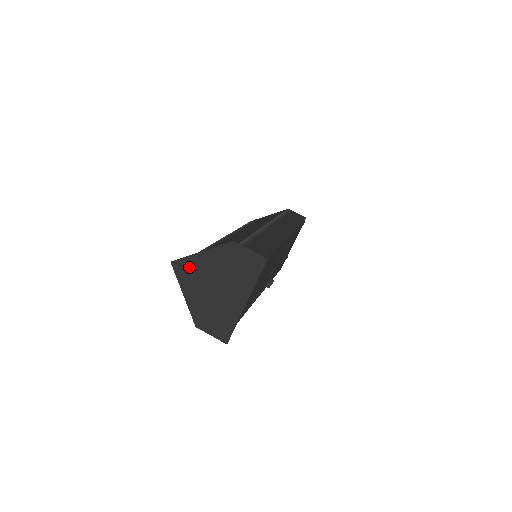
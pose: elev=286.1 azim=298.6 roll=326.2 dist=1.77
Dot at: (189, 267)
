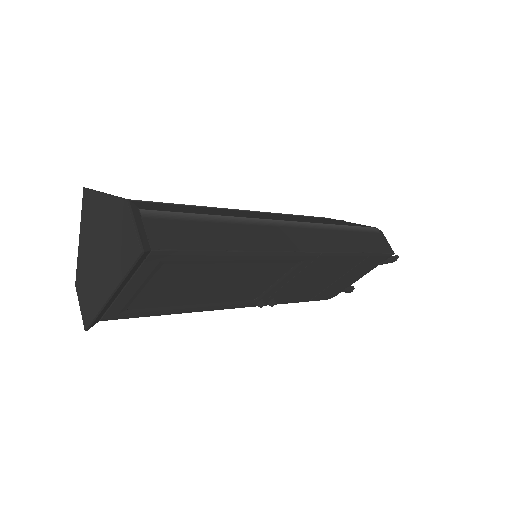
Dot at: (91, 205)
